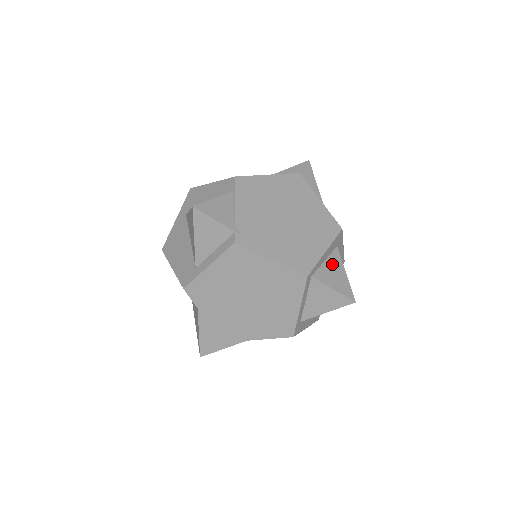
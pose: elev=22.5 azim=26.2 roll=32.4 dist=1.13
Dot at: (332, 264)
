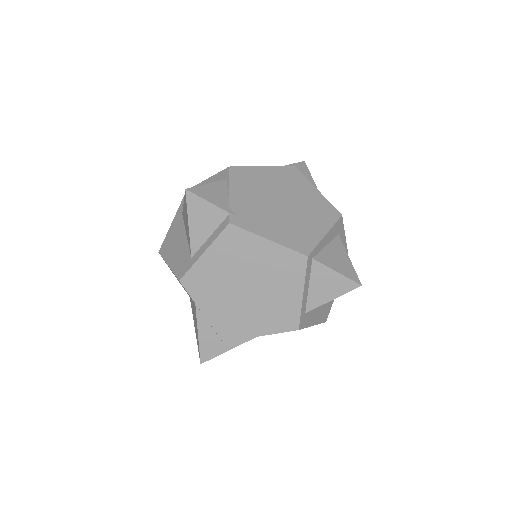
Dot at: (334, 249)
